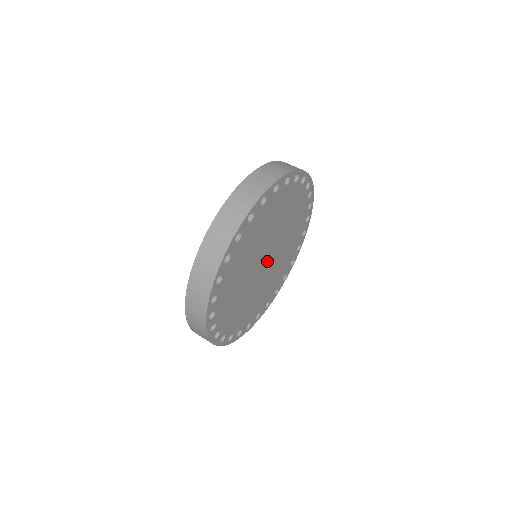
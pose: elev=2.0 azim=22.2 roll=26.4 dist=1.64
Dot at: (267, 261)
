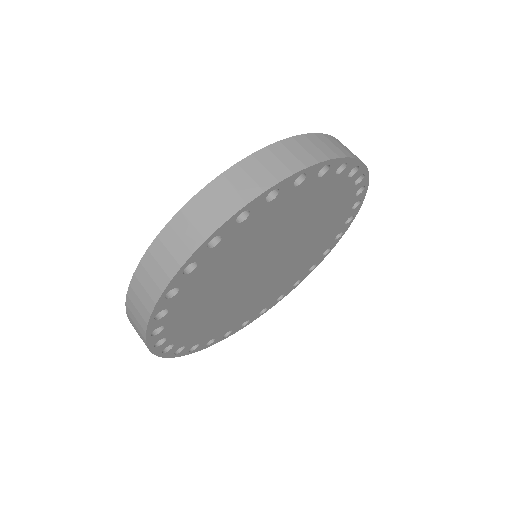
Dot at: (264, 271)
